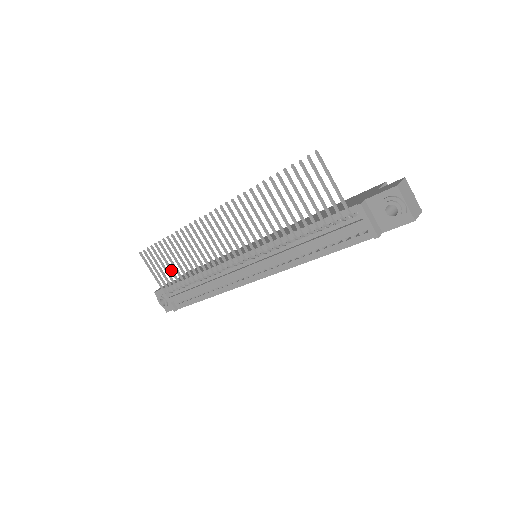
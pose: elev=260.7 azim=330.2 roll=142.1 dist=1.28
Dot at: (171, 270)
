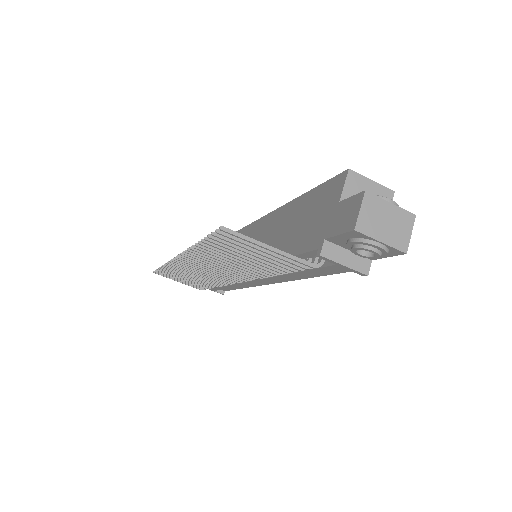
Dot at: occluded
